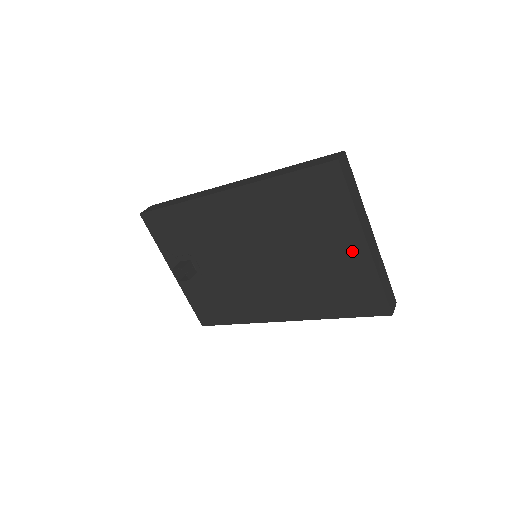
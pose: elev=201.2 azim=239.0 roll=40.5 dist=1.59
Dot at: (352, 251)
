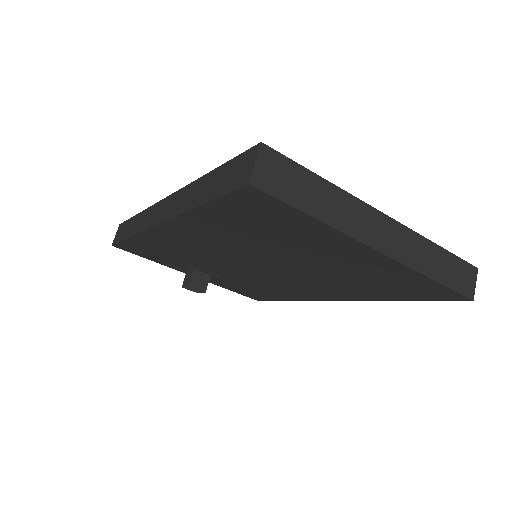
Dot at: (364, 258)
